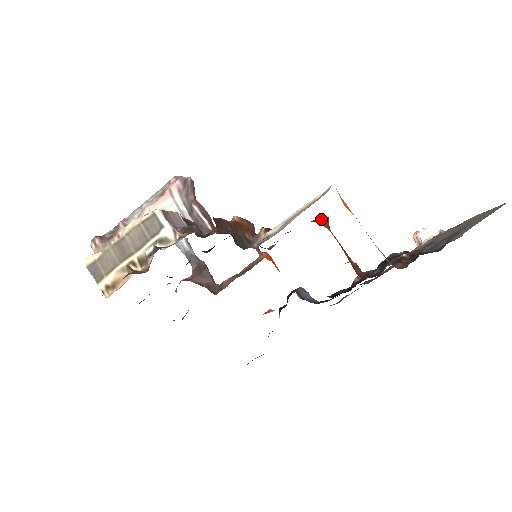
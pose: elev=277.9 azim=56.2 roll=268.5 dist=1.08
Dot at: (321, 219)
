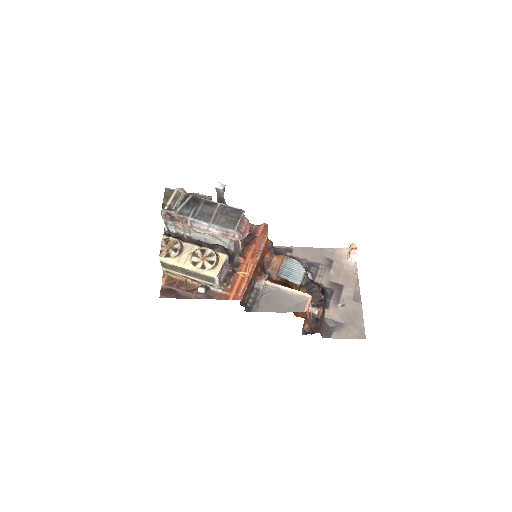
Dot at: (297, 286)
